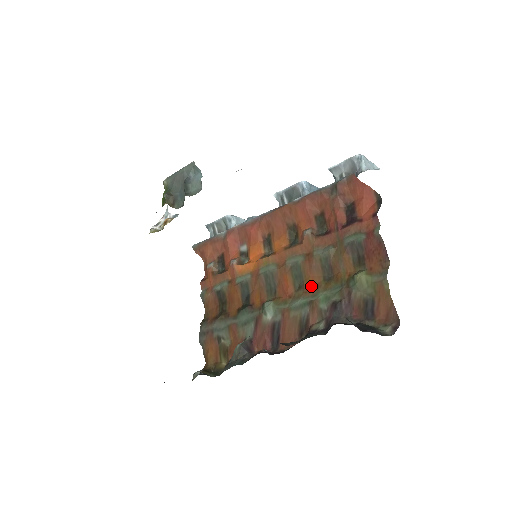
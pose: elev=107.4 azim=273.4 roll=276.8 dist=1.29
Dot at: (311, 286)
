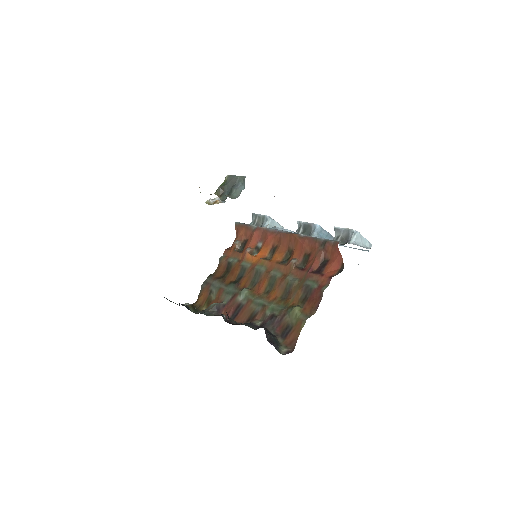
Dot at: (272, 296)
